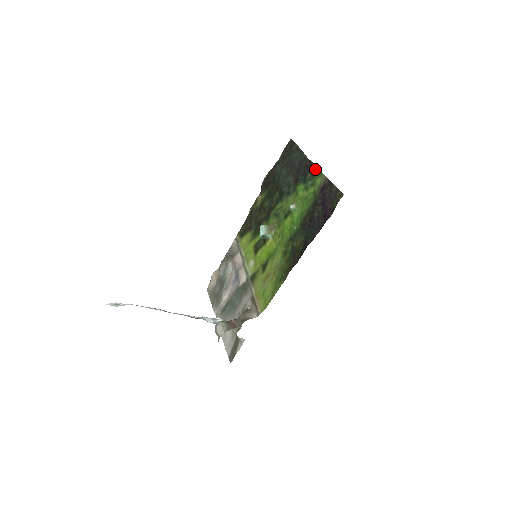
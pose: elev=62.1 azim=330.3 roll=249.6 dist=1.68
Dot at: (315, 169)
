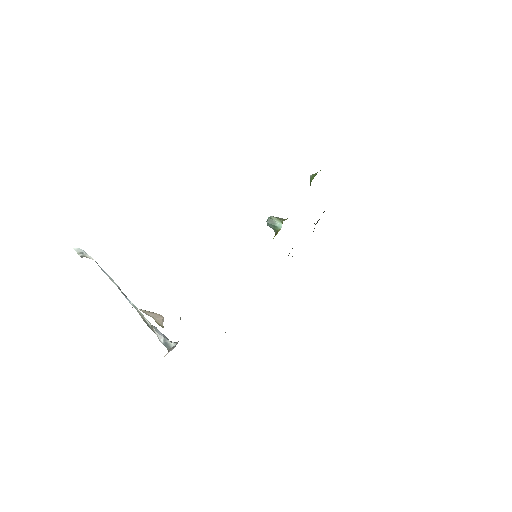
Dot at: occluded
